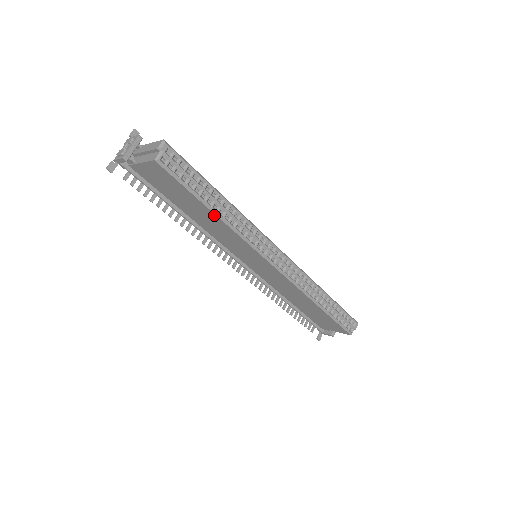
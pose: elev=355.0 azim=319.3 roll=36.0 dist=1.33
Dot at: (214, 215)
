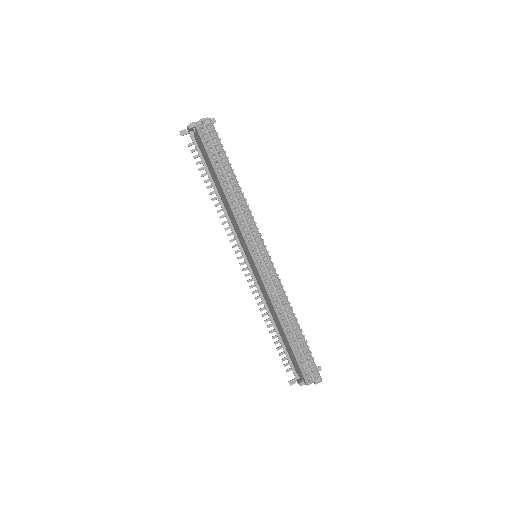
Dot at: (222, 190)
